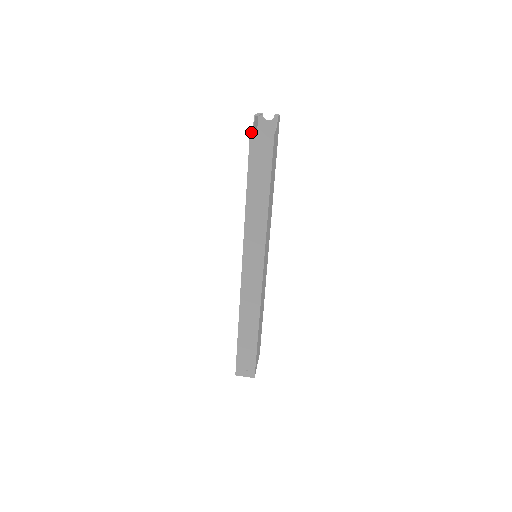
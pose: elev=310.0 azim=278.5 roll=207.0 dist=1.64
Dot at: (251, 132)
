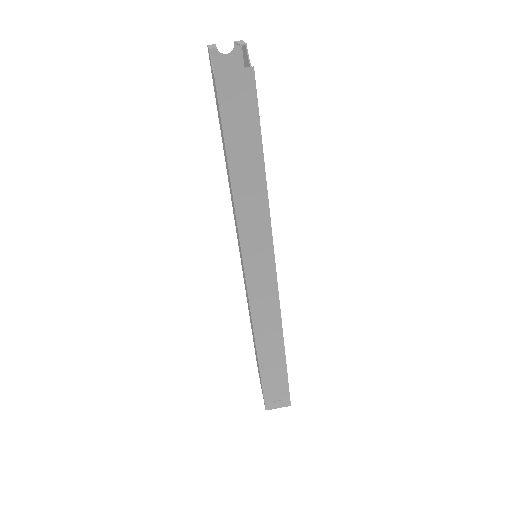
Dot at: (216, 78)
